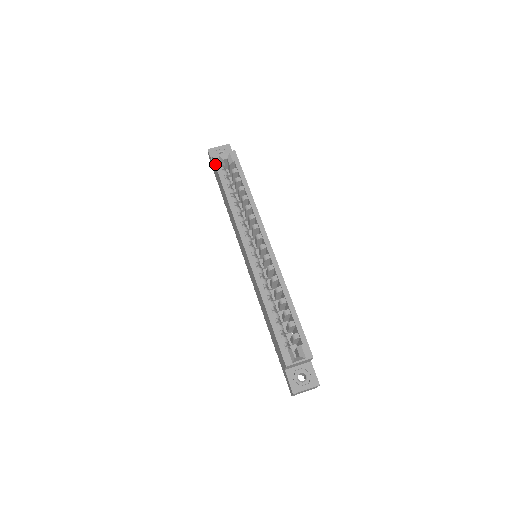
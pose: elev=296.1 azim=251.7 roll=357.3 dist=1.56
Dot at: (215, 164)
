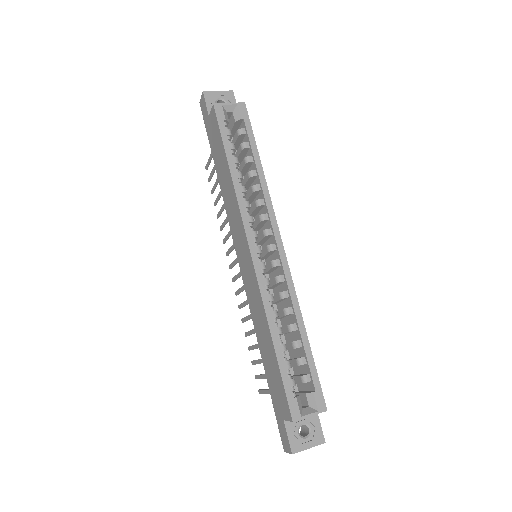
Dot at: (217, 116)
